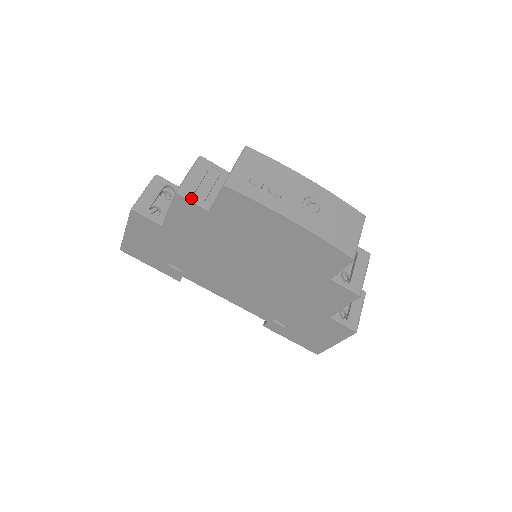
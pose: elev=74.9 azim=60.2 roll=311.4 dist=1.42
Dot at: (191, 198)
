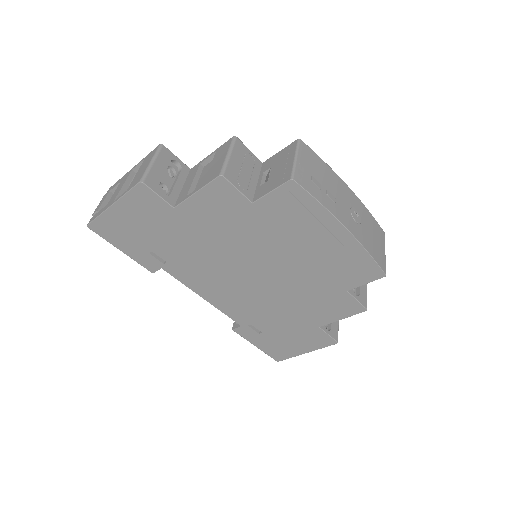
Dot at: (236, 184)
